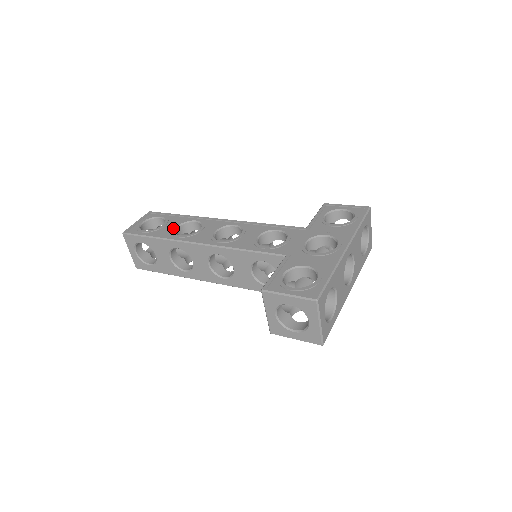
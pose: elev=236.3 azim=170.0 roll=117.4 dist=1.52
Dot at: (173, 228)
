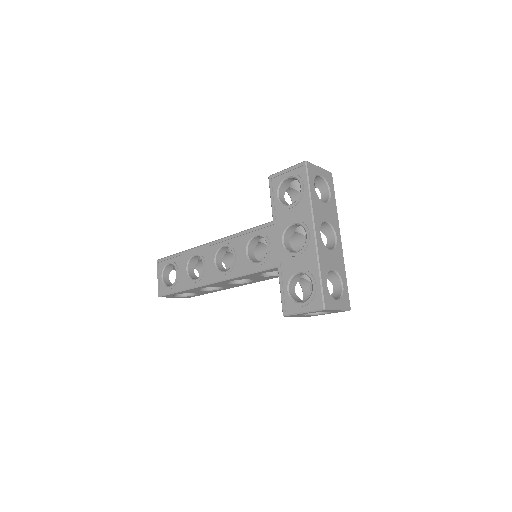
Dot at: (185, 274)
